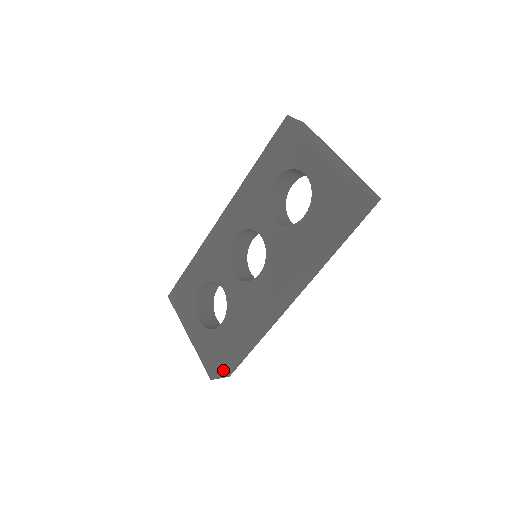
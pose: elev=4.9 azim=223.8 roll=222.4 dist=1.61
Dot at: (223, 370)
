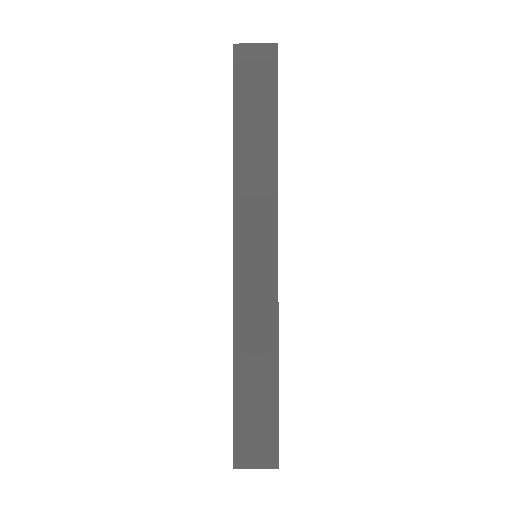
Dot at: (245, 441)
